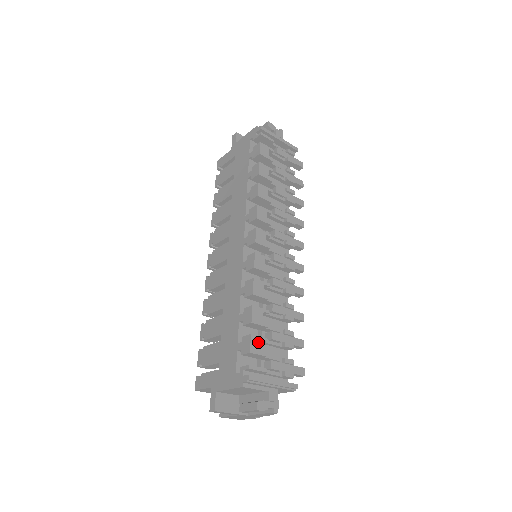
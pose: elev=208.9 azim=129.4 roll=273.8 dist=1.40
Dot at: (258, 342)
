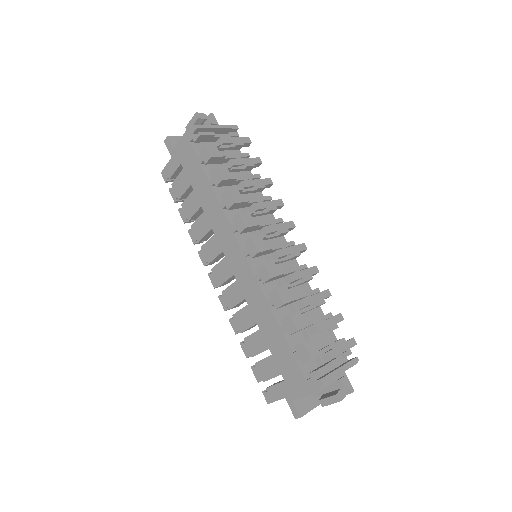
Dot at: (311, 345)
